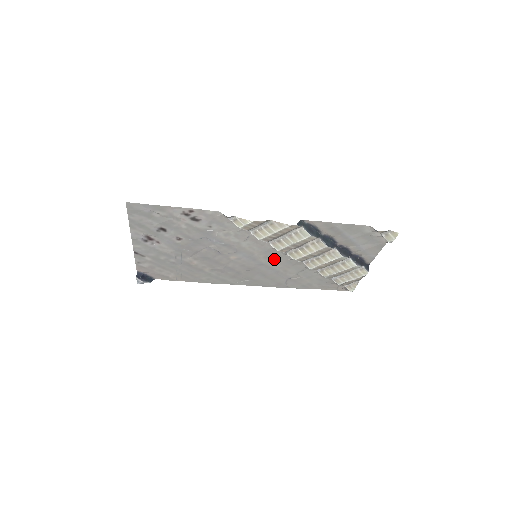
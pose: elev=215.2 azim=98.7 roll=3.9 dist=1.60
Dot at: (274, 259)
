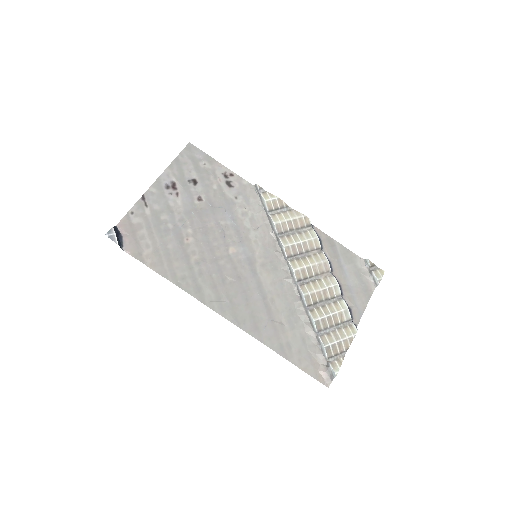
Dot at: (269, 272)
